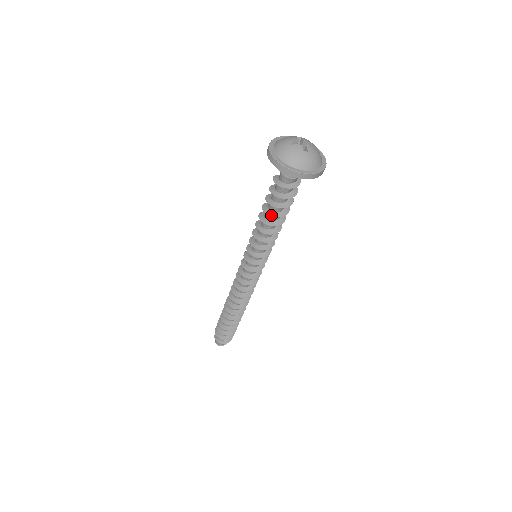
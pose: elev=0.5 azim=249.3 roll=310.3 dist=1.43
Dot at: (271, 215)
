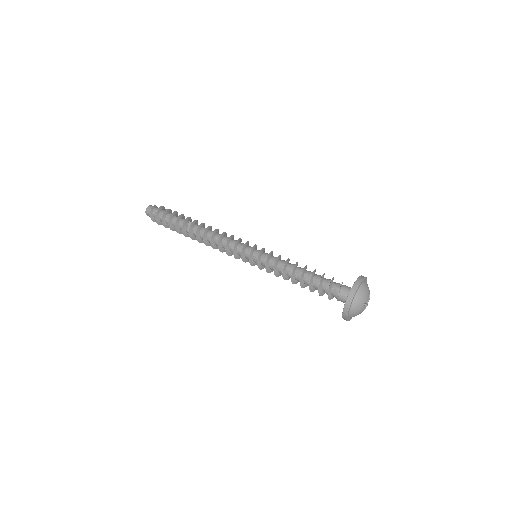
Dot at: (301, 286)
